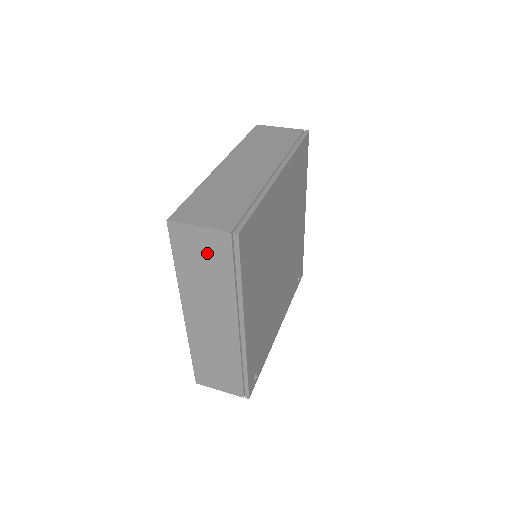
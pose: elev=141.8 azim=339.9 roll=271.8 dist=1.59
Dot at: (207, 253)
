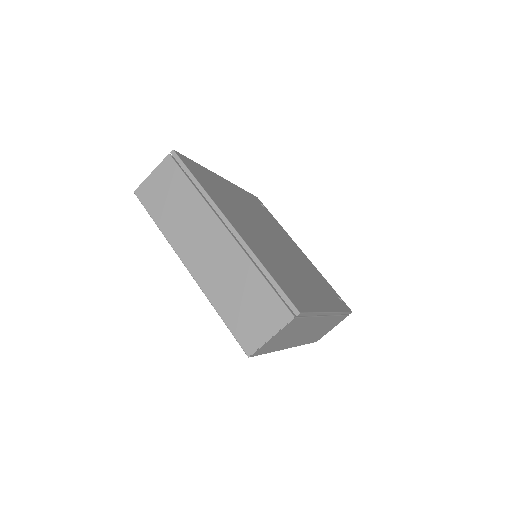
Dot at: (286, 333)
